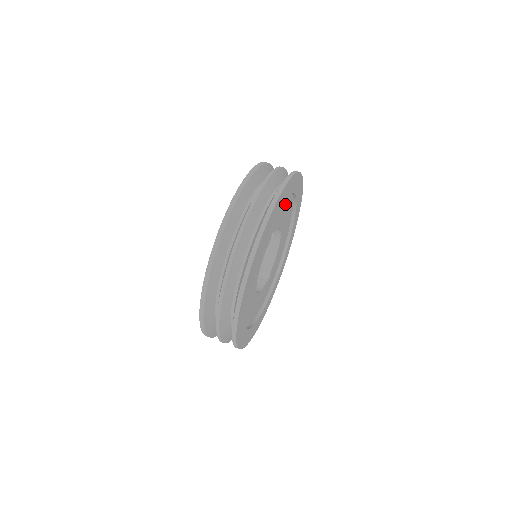
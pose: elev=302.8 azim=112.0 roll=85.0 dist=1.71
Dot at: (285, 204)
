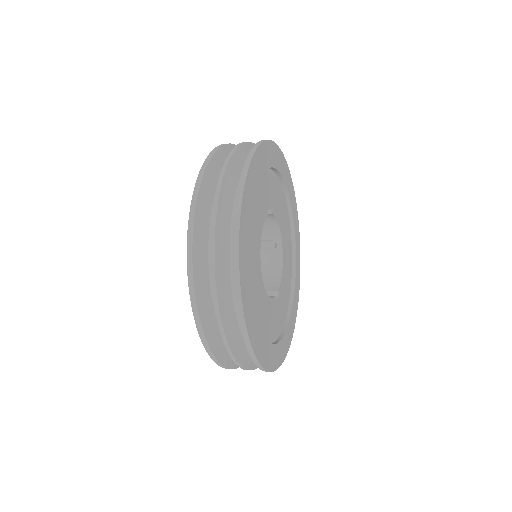
Dot at: (278, 194)
